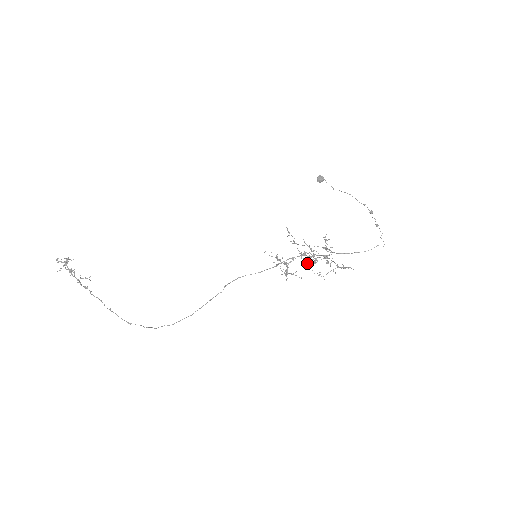
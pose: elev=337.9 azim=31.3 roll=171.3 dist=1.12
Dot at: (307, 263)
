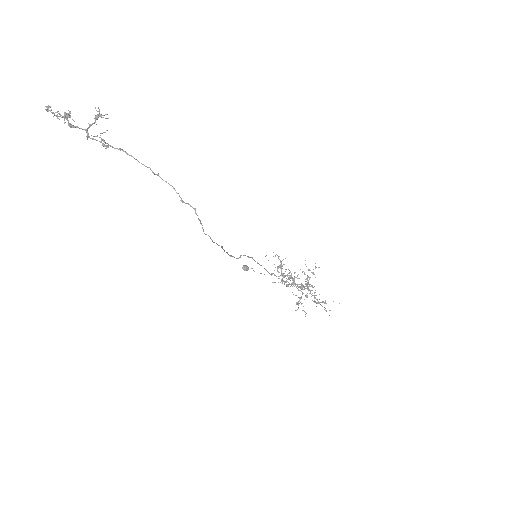
Dot at: (297, 285)
